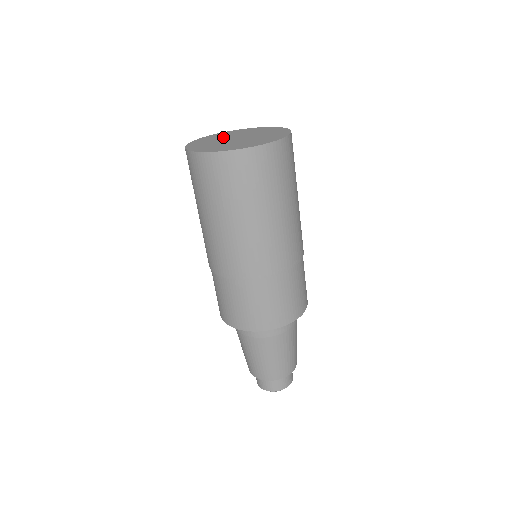
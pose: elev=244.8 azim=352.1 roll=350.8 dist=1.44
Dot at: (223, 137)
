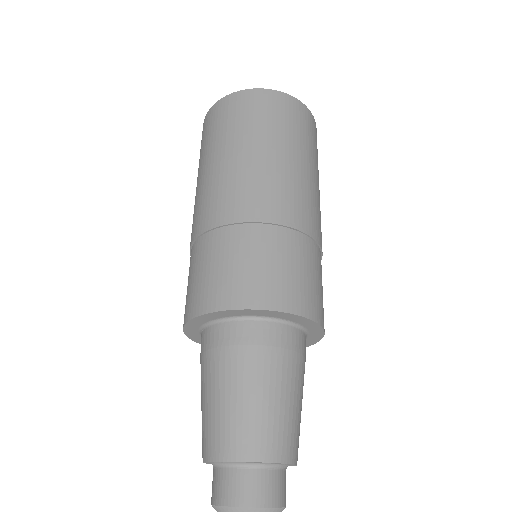
Dot at: occluded
